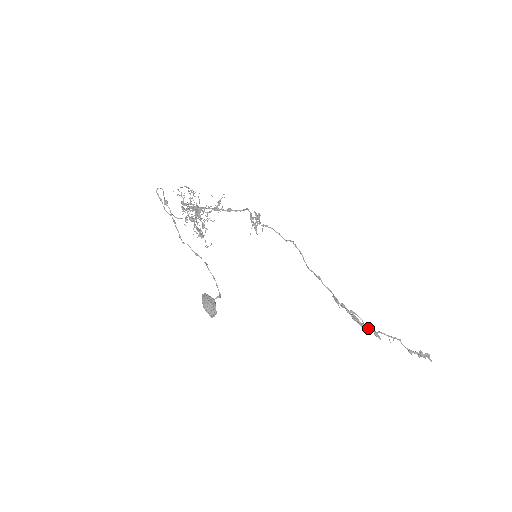
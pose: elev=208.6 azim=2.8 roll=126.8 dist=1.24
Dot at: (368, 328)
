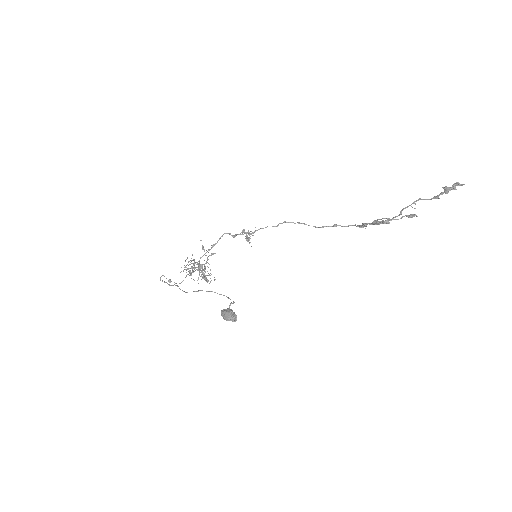
Dot at: (392, 218)
